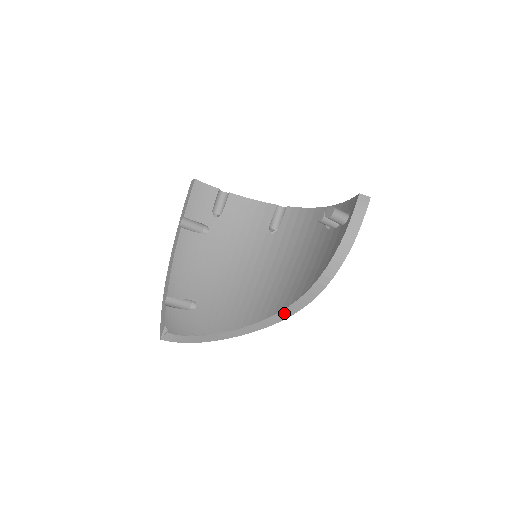
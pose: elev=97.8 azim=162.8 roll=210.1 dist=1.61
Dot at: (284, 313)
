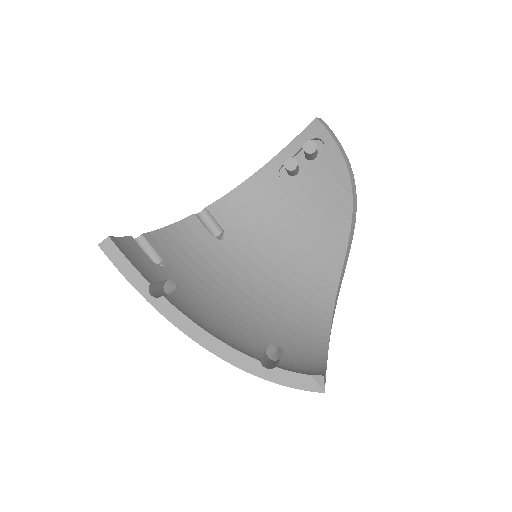
Dot at: (344, 265)
